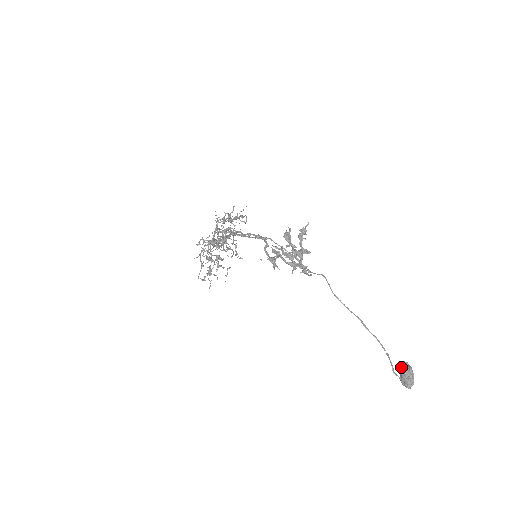
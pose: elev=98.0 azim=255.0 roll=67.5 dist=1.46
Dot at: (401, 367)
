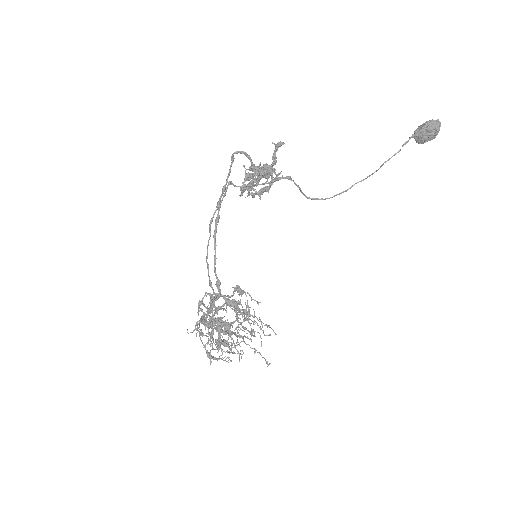
Dot at: (416, 132)
